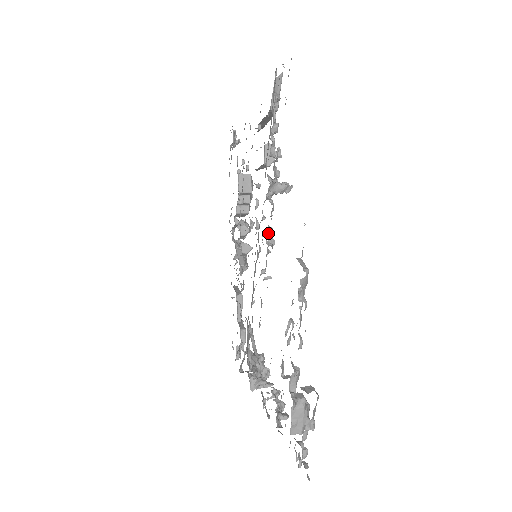
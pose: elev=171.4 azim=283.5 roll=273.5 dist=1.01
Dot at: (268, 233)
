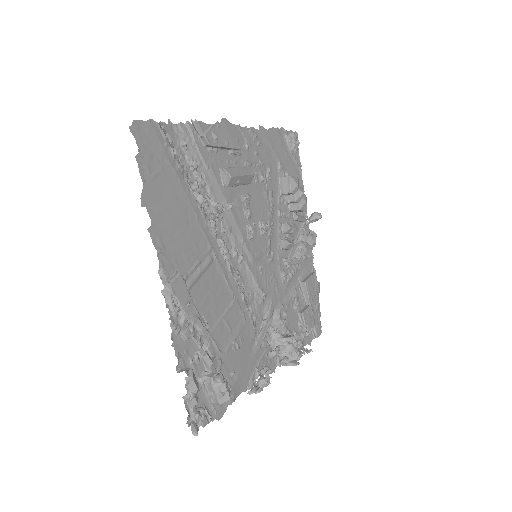
Dot at: (219, 244)
